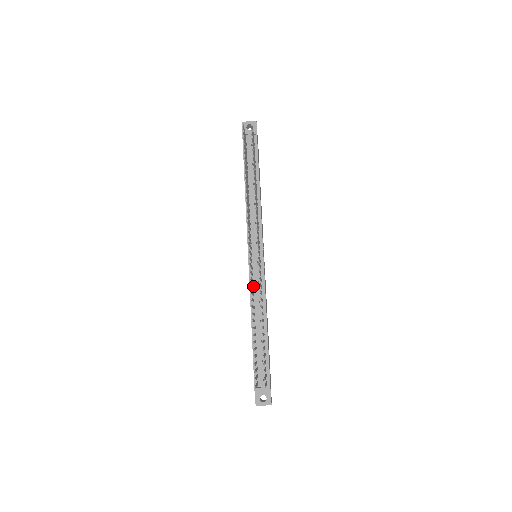
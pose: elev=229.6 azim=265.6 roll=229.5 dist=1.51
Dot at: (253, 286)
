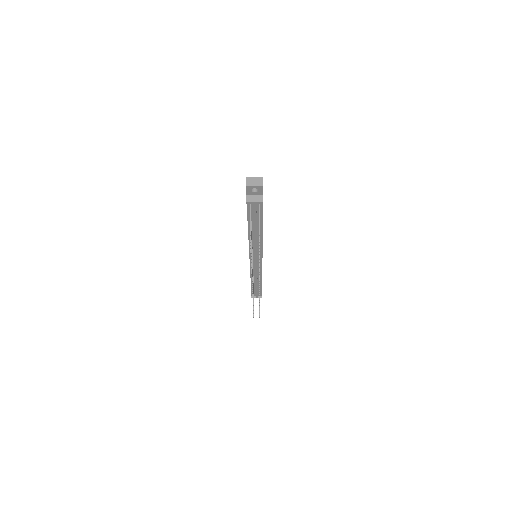
Dot at: (253, 270)
